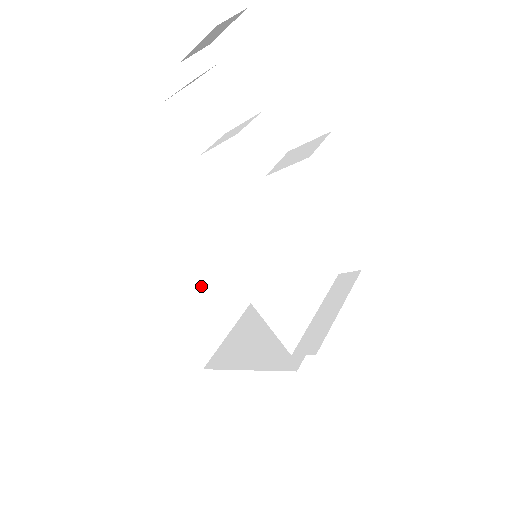
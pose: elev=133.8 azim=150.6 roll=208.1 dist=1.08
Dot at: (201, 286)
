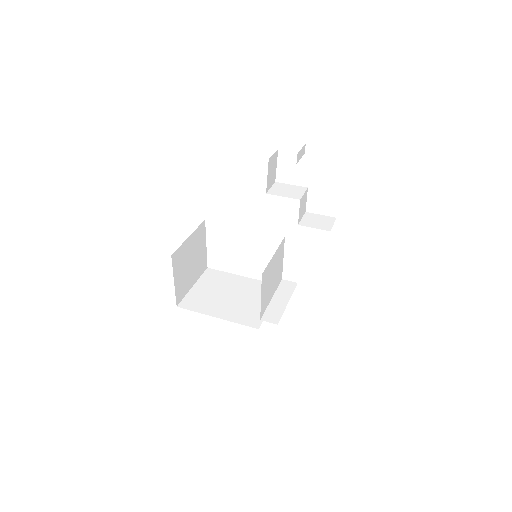
Dot at: (193, 252)
